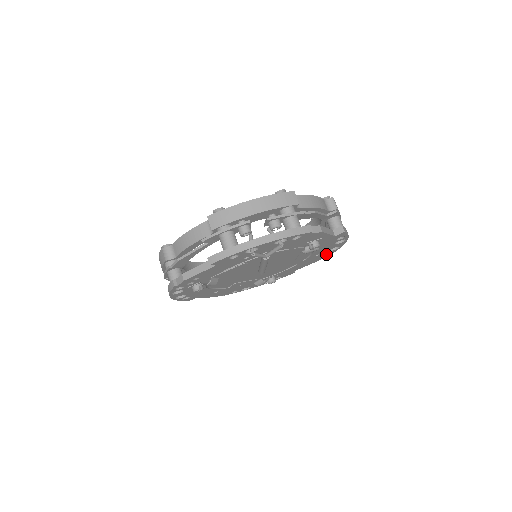
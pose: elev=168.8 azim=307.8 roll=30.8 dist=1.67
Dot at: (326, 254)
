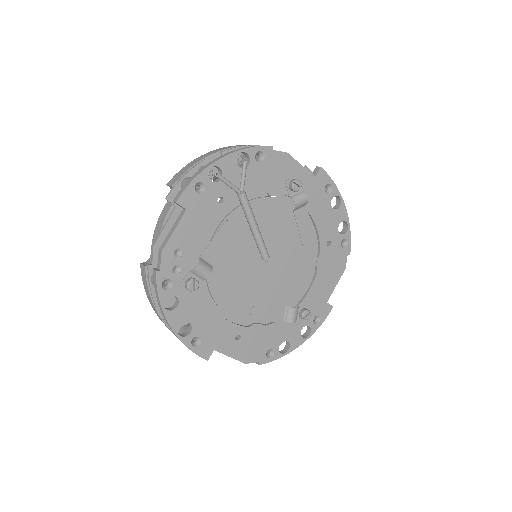
Dot at: (343, 248)
